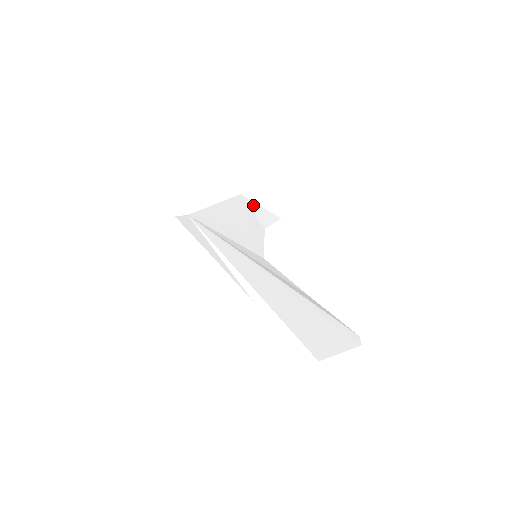
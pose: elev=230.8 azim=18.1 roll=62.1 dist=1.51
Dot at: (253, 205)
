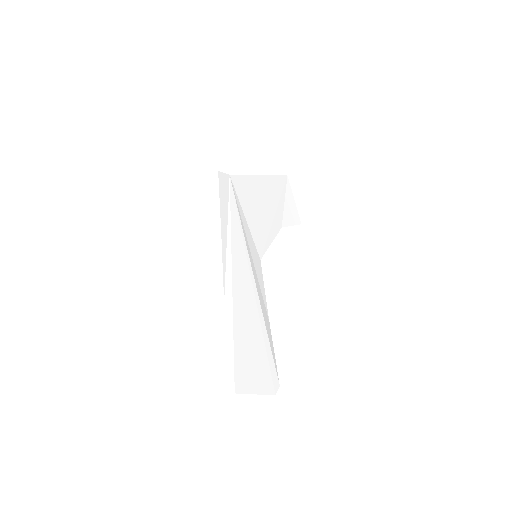
Dot at: (289, 195)
